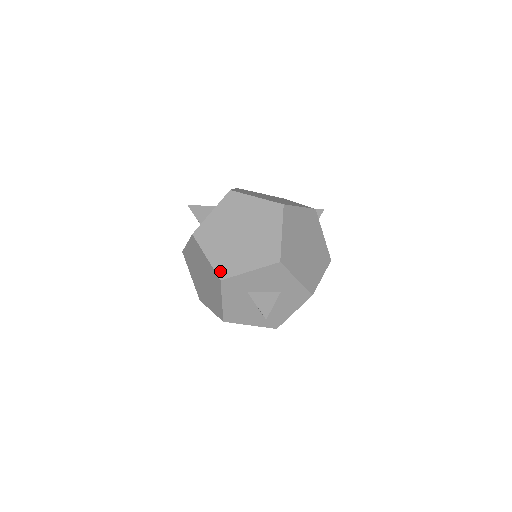
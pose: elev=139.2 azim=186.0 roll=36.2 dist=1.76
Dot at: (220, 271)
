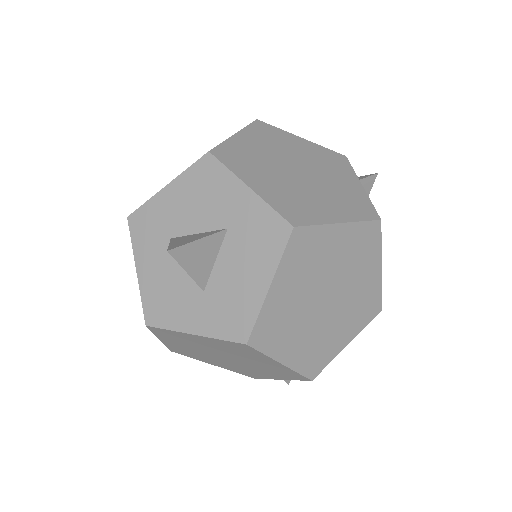
Dot at: occluded
